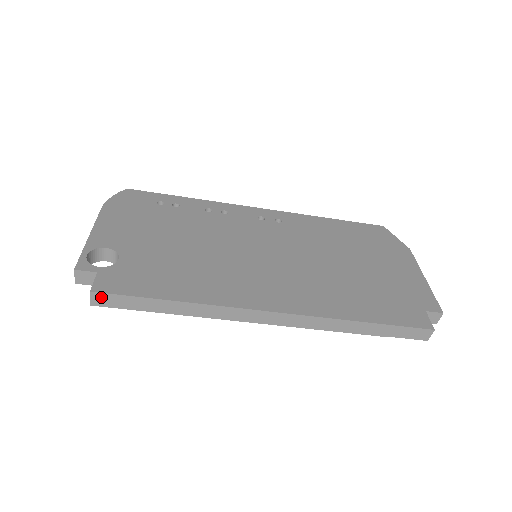
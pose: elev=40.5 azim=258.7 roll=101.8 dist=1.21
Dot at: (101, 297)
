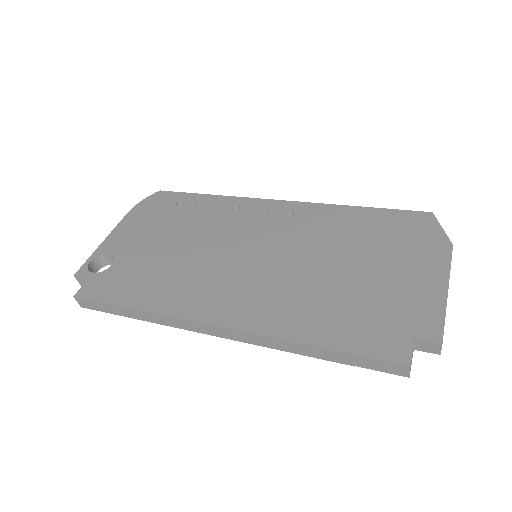
Dot at: (83, 301)
